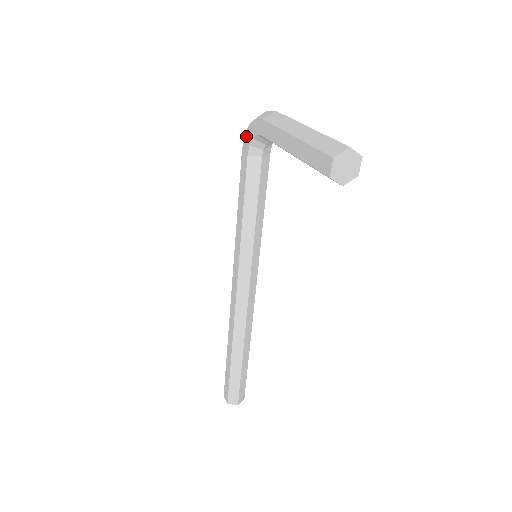
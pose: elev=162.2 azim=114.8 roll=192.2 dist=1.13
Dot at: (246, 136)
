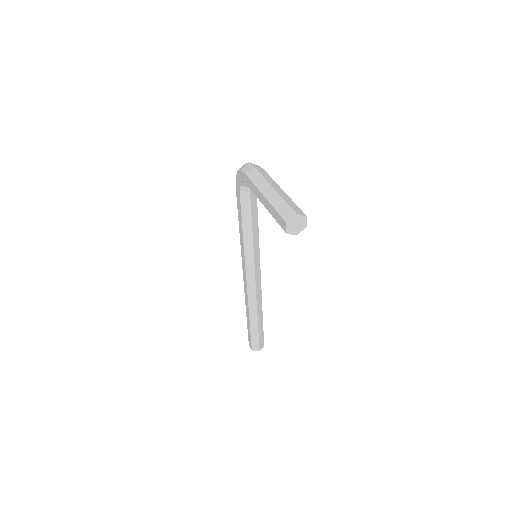
Dot at: (237, 178)
